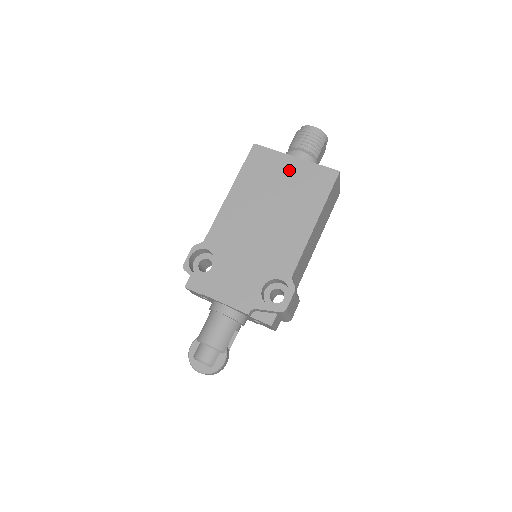
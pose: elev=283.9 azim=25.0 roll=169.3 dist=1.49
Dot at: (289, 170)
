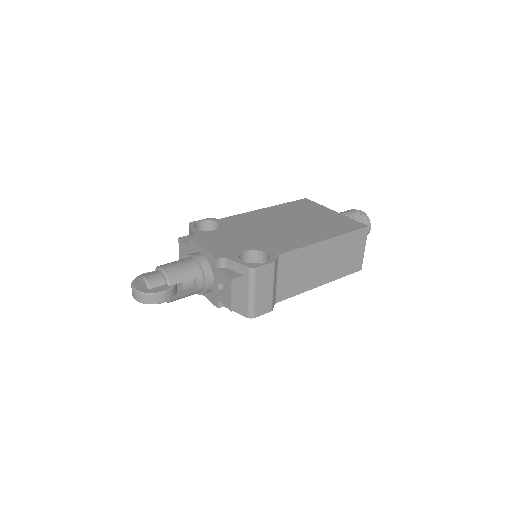
Dot at: (324, 214)
